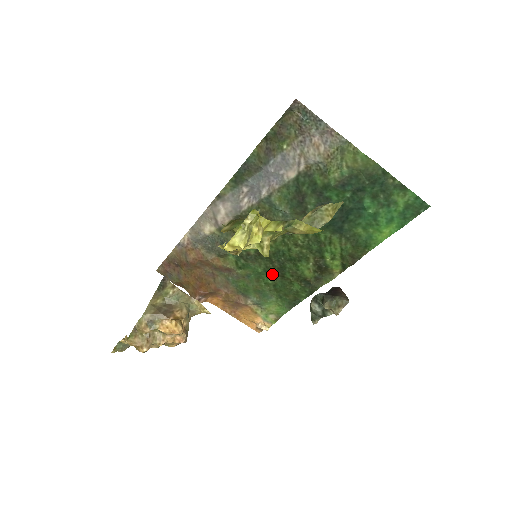
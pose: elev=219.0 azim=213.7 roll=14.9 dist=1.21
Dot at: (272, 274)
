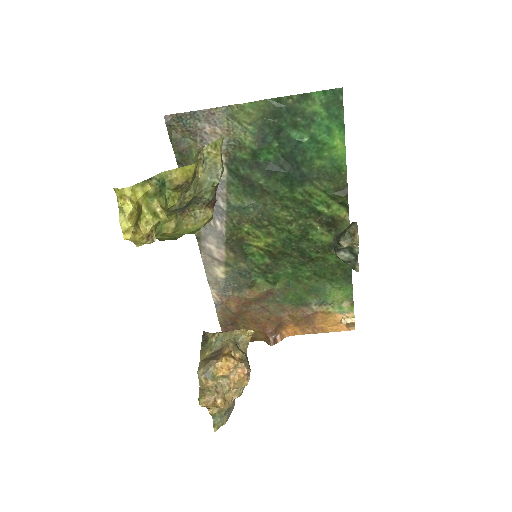
Dot at: (302, 266)
